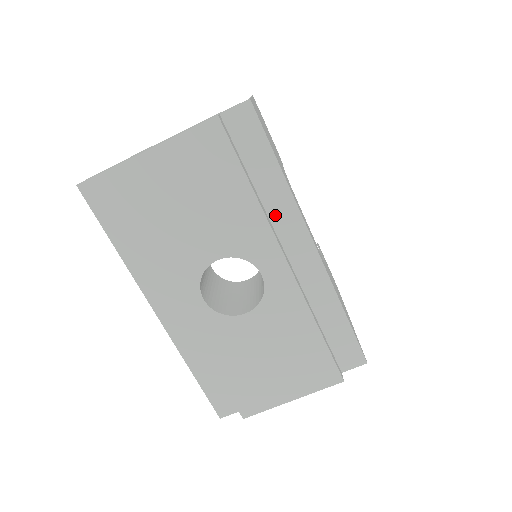
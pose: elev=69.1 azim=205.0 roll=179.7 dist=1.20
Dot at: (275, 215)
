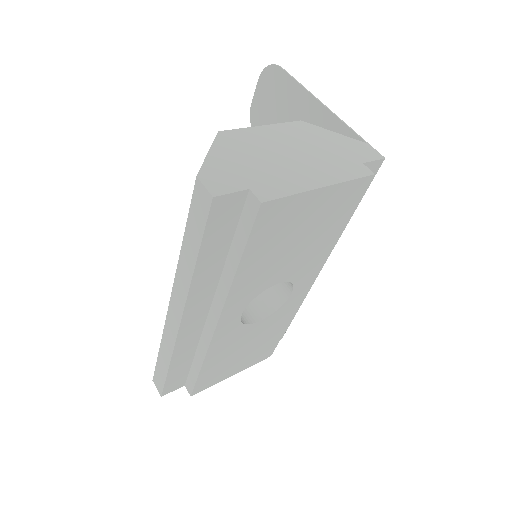
Dot at: occluded
